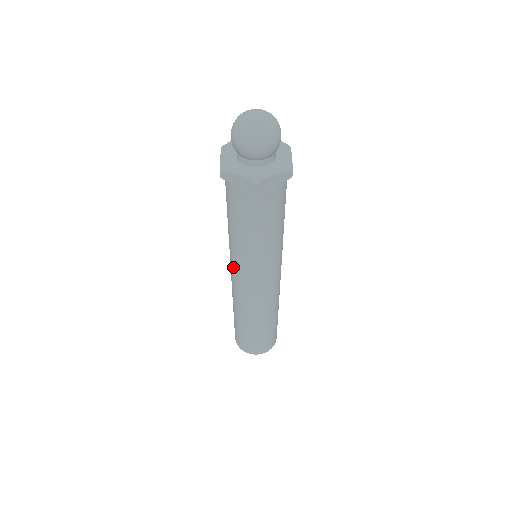
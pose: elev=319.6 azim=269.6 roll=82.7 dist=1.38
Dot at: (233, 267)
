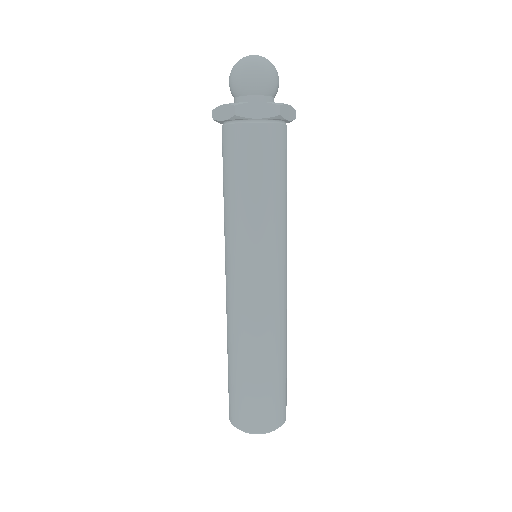
Dot at: (242, 264)
